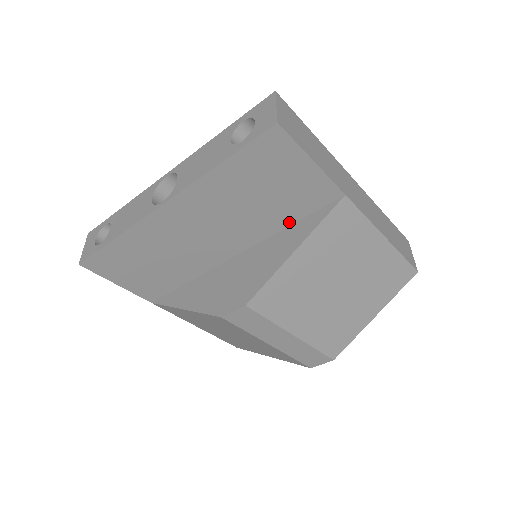
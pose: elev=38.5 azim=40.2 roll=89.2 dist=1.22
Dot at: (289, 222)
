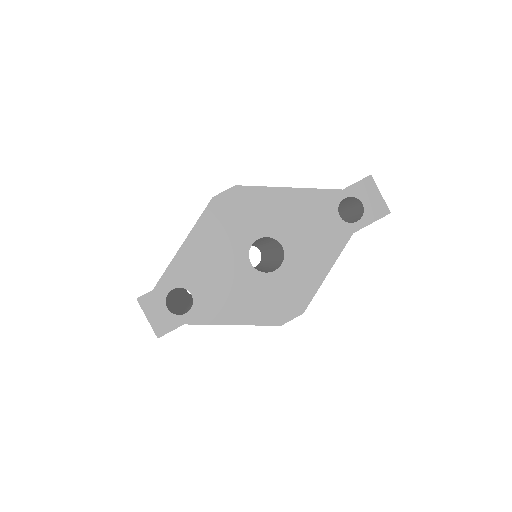
Dot at: occluded
